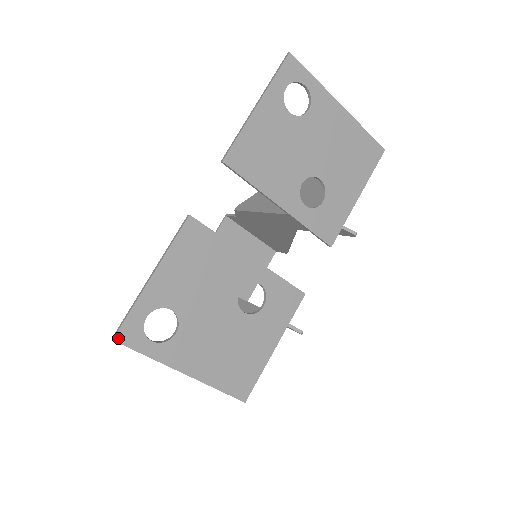
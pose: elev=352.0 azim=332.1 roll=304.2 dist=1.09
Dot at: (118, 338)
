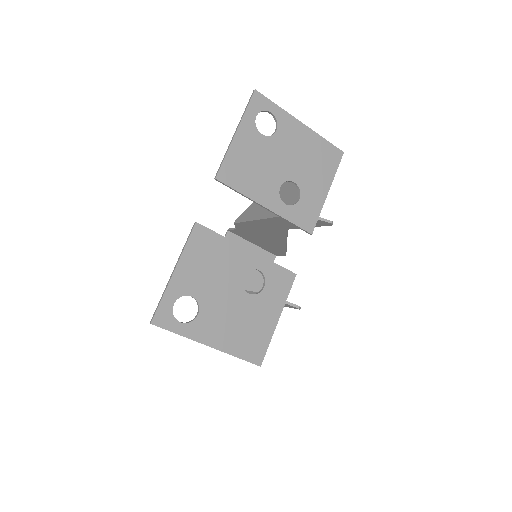
Dot at: (155, 322)
